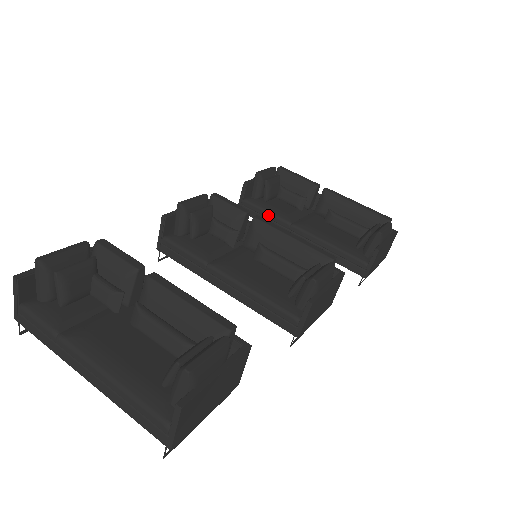
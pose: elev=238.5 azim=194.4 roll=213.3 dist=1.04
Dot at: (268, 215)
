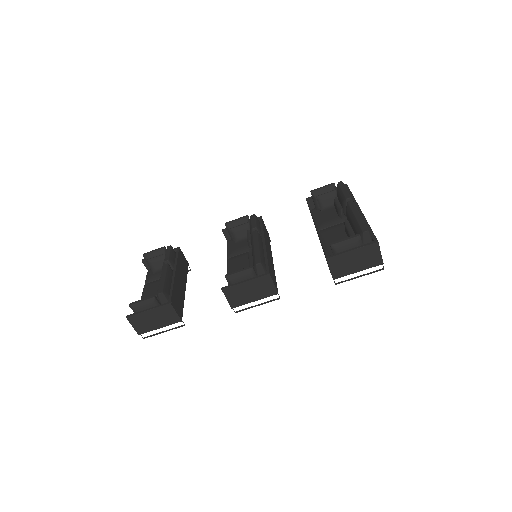
Dot at: (314, 223)
